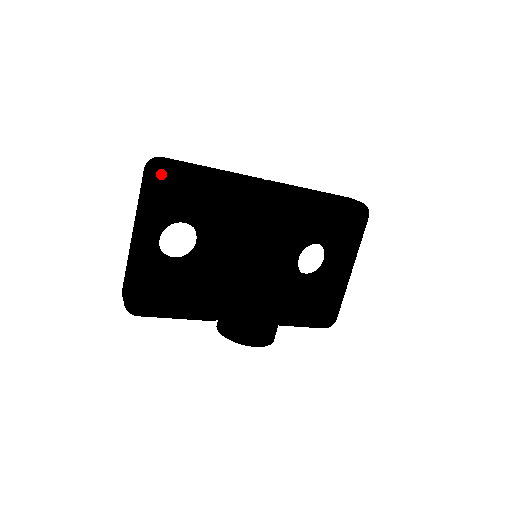
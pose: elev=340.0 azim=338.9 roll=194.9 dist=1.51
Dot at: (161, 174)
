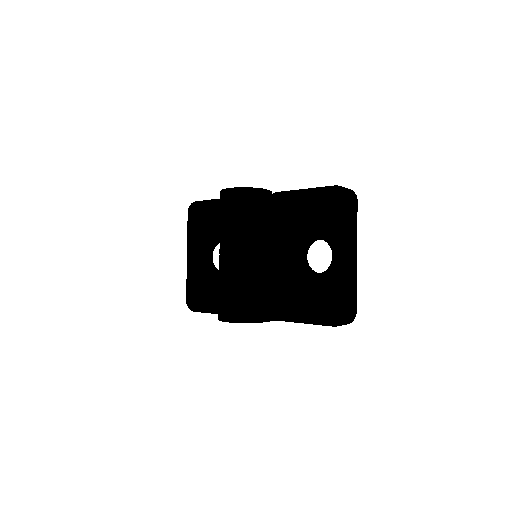
Dot at: (191, 210)
